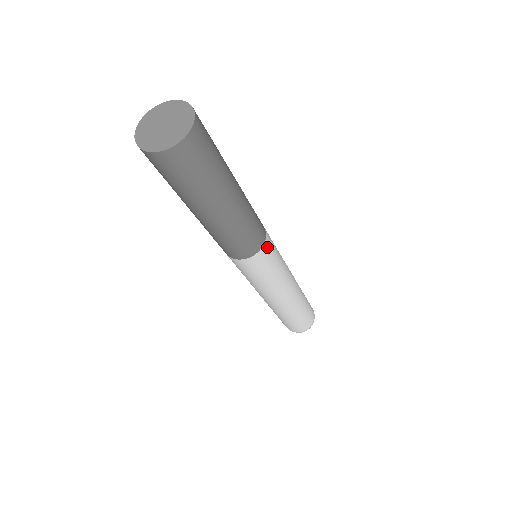
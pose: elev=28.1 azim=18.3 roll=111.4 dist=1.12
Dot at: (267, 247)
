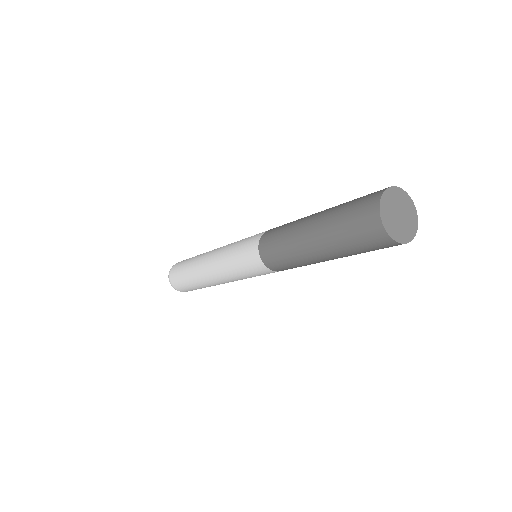
Dot at: occluded
